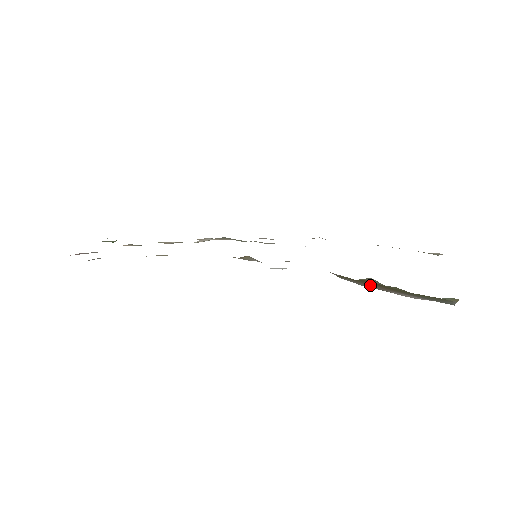
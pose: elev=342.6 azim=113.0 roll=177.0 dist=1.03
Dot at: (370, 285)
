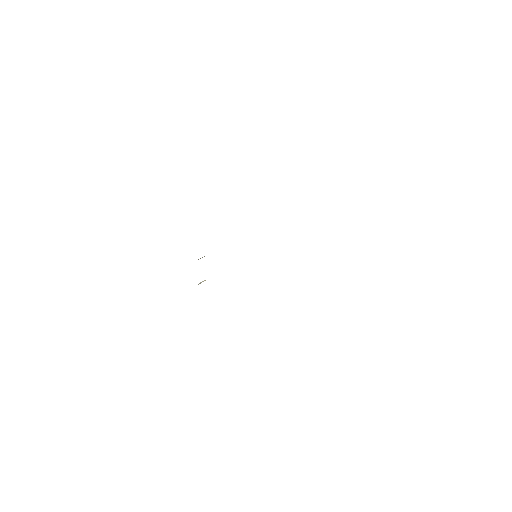
Dot at: occluded
